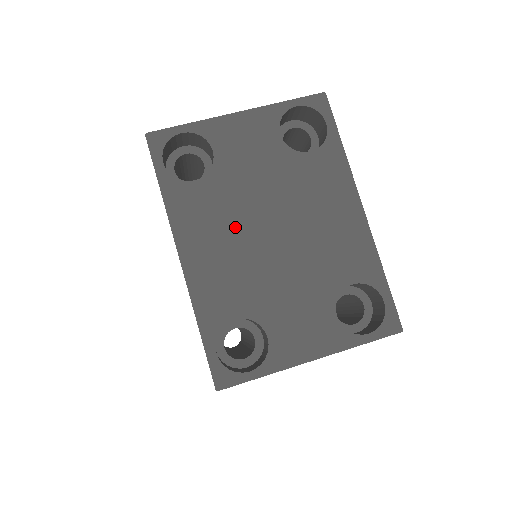
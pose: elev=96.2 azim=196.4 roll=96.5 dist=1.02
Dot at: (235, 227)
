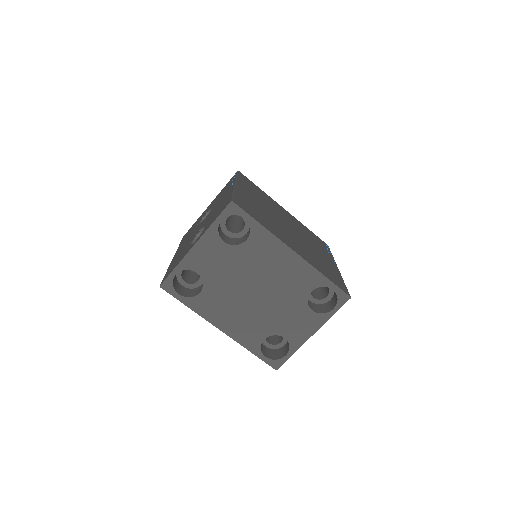
Dot at: (235, 301)
